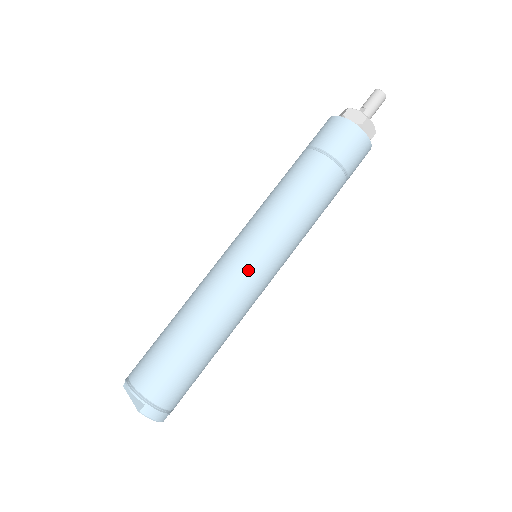
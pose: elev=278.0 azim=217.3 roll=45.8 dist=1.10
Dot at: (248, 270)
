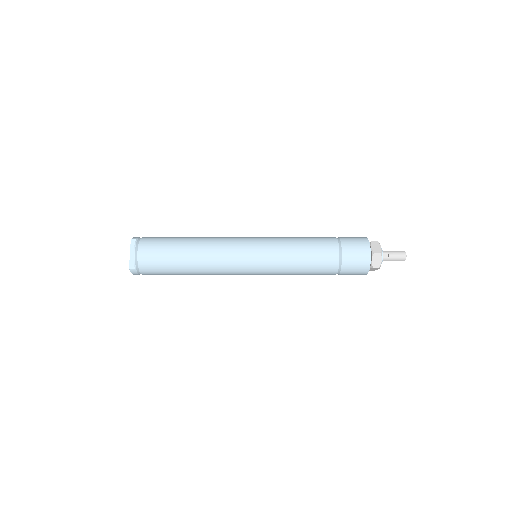
Dot at: (243, 269)
